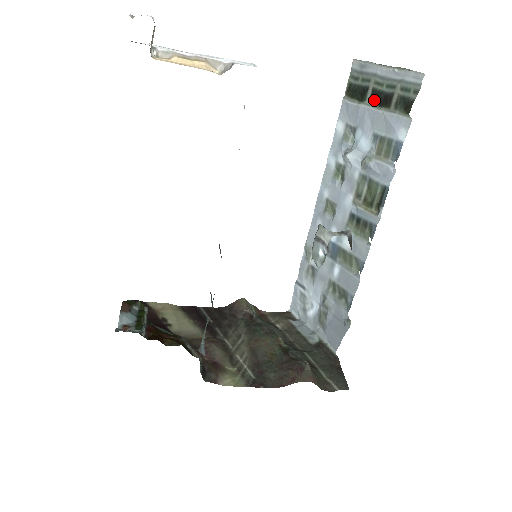
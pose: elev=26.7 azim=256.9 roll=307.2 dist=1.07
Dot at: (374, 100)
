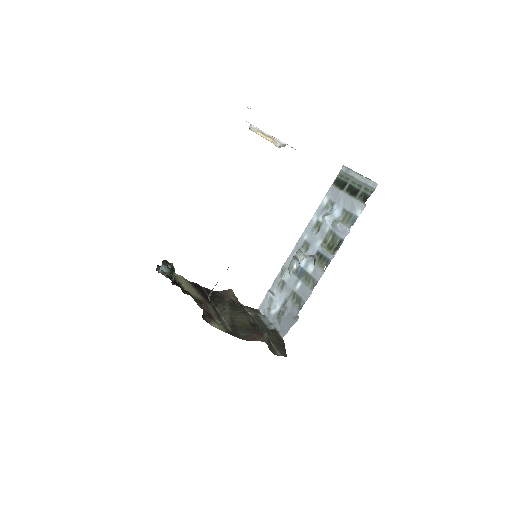
Dot at: (349, 190)
